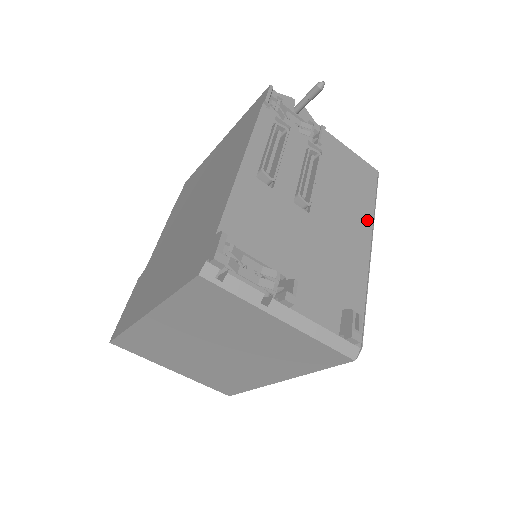
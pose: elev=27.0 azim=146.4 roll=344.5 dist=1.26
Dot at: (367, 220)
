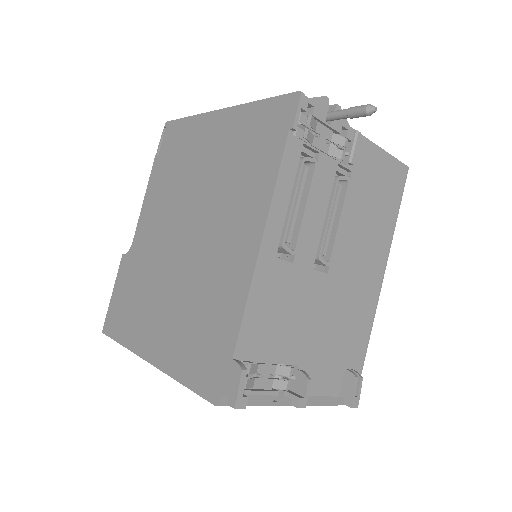
Dot at: (384, 247)
